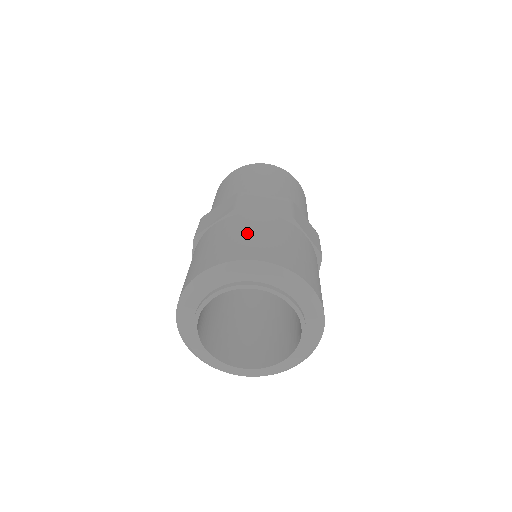
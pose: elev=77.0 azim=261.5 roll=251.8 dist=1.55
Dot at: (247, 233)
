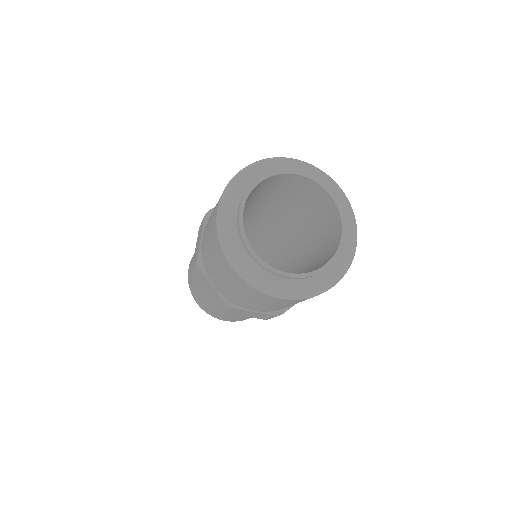
Dot at: occluded
